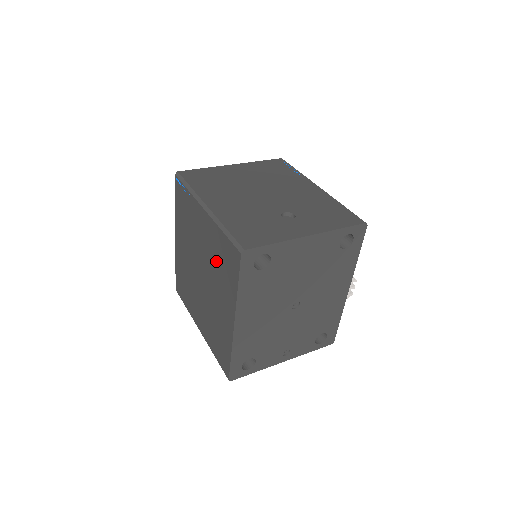
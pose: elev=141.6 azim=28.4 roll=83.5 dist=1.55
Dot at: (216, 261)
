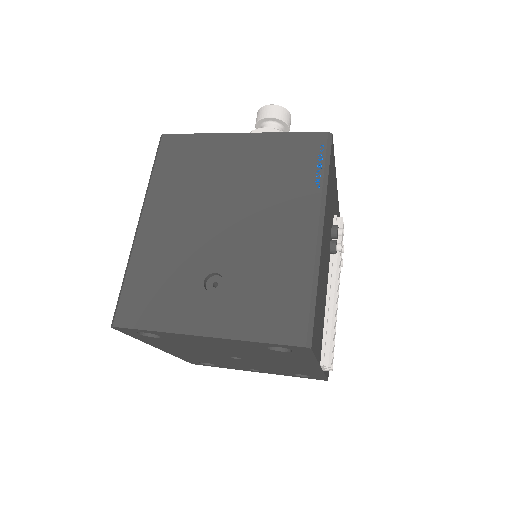
Dot at: occluded
